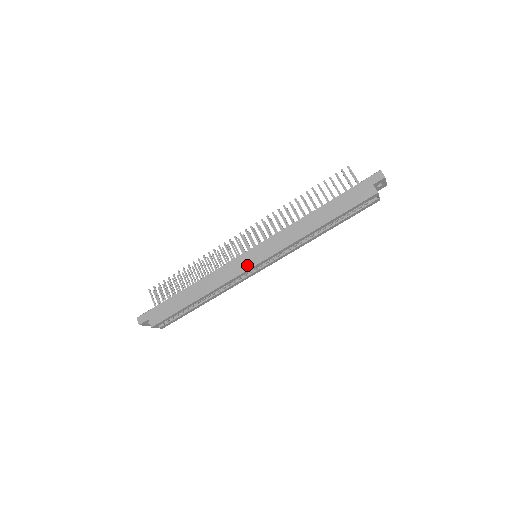
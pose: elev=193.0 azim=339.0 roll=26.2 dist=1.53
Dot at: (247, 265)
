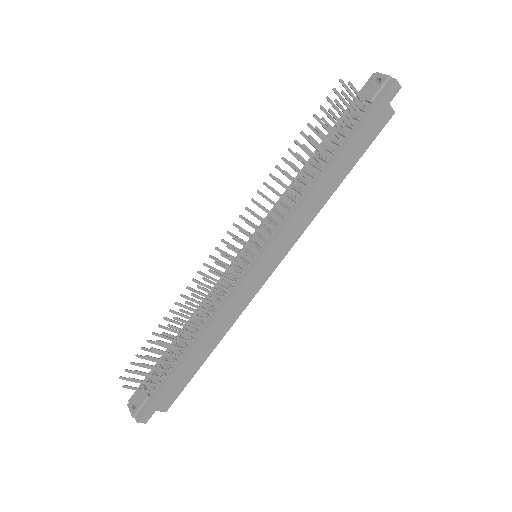
Dot at: (262, 279)
